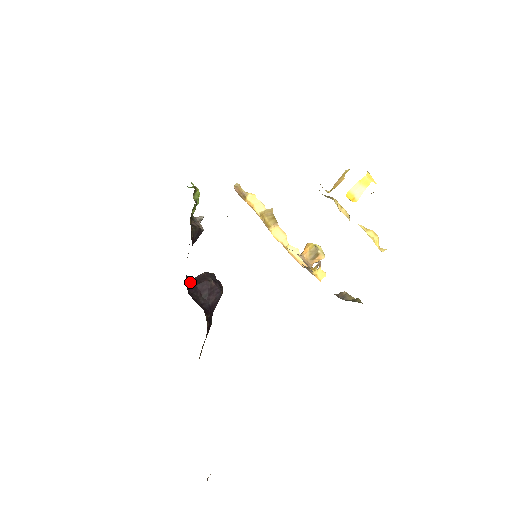
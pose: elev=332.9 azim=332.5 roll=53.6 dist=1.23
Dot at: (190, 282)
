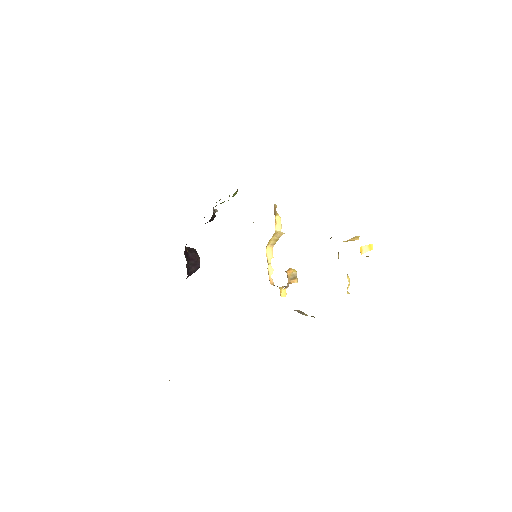
Dot at: (185, 248)
